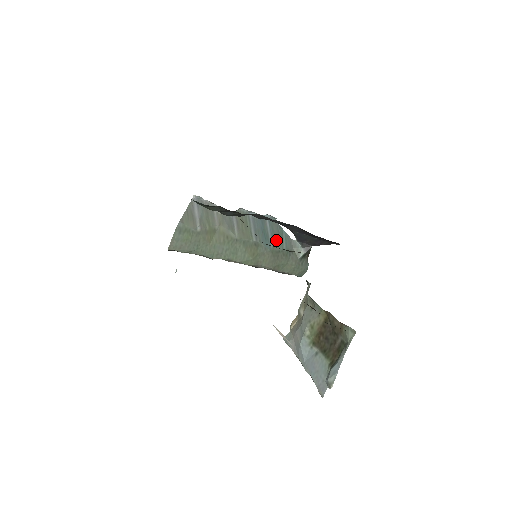
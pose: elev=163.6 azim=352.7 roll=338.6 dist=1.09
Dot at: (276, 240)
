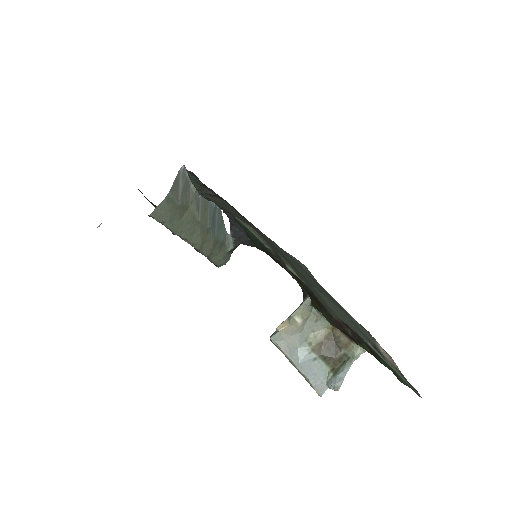
Dot at: (219, 230)
